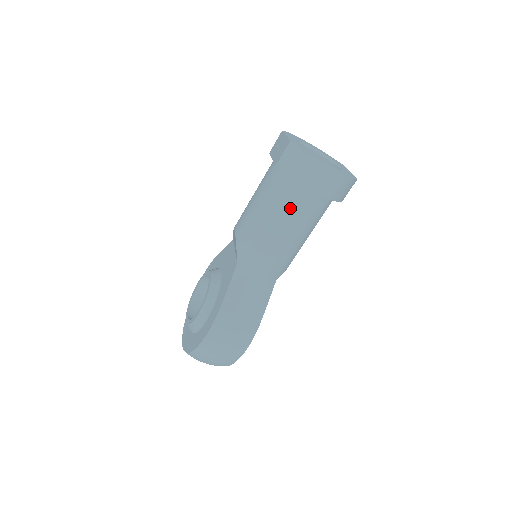
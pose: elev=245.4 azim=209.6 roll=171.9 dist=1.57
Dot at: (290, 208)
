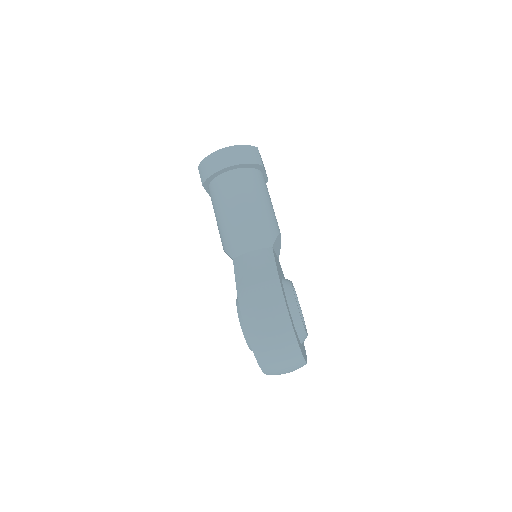
Dot at: (227, 193)
